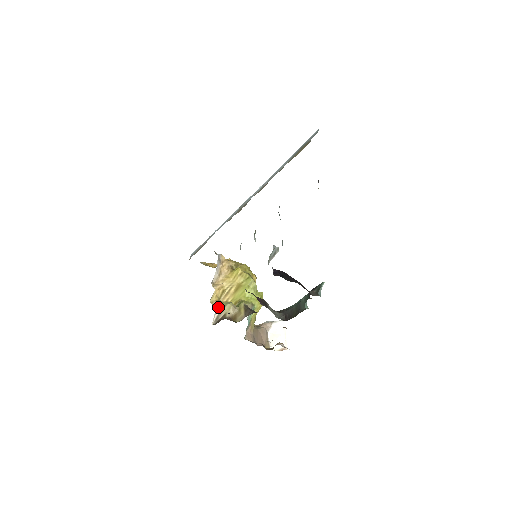
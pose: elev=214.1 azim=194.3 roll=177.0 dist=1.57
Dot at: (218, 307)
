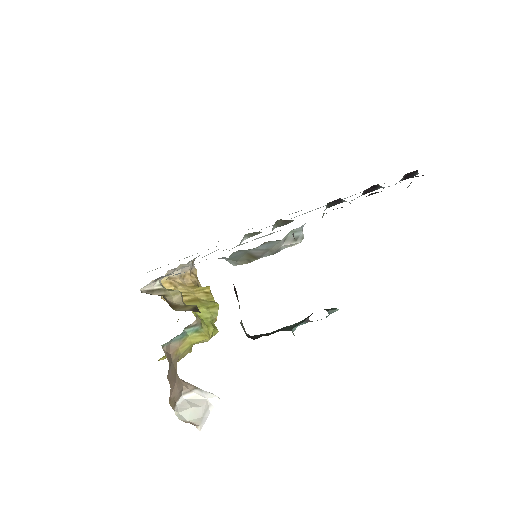
Dot at: occluded
